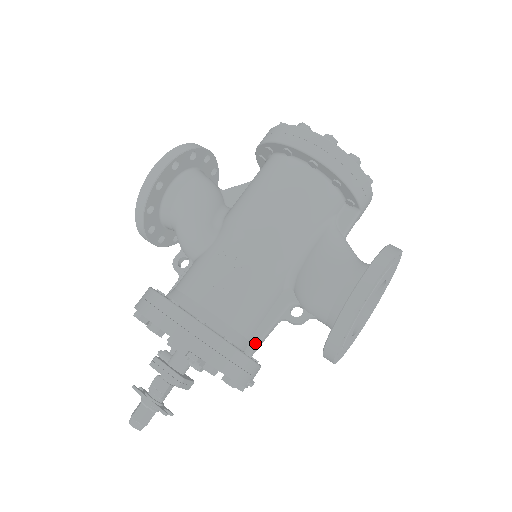
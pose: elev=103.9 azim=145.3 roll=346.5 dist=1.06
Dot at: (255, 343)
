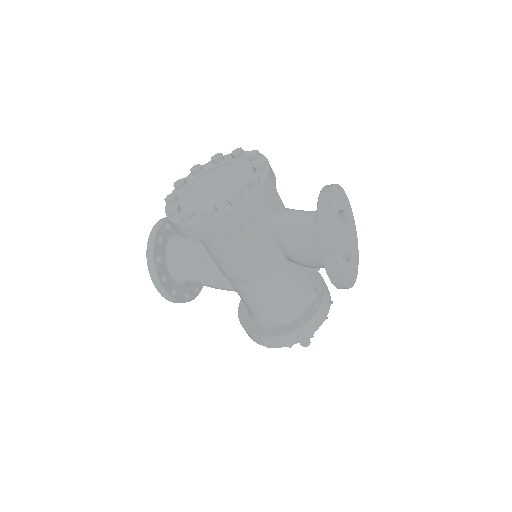
Dot at: (311, 293)
